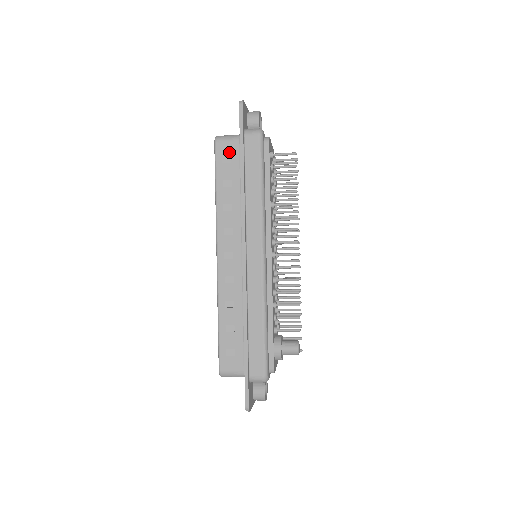
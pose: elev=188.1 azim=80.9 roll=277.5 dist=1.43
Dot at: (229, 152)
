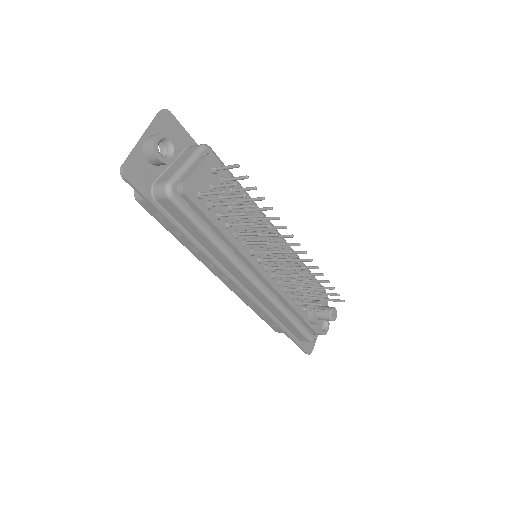
Dot at: occluded
